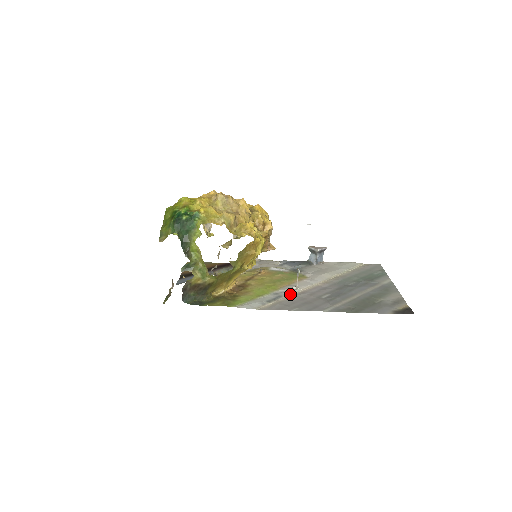
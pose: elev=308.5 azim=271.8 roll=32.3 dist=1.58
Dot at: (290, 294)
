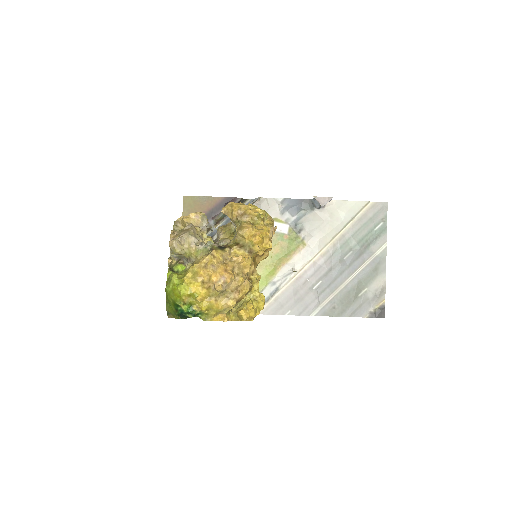
Dot at: (286, 283)
